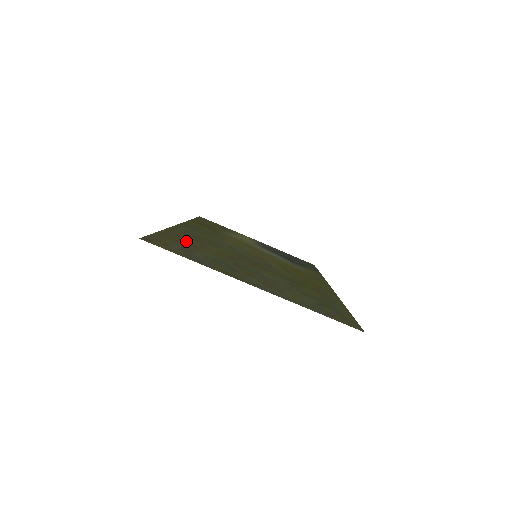
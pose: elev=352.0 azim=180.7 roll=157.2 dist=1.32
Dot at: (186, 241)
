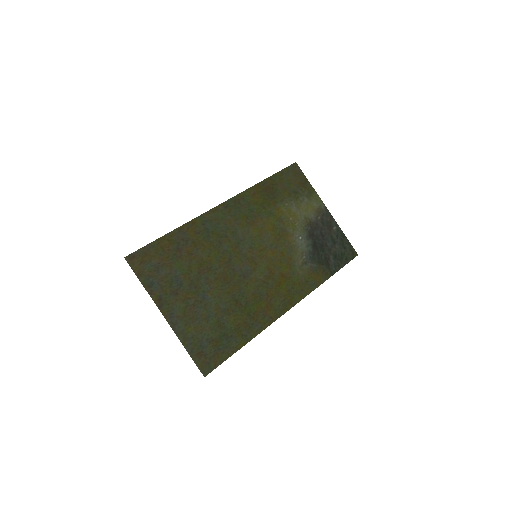
Dot at: (180, 247)
